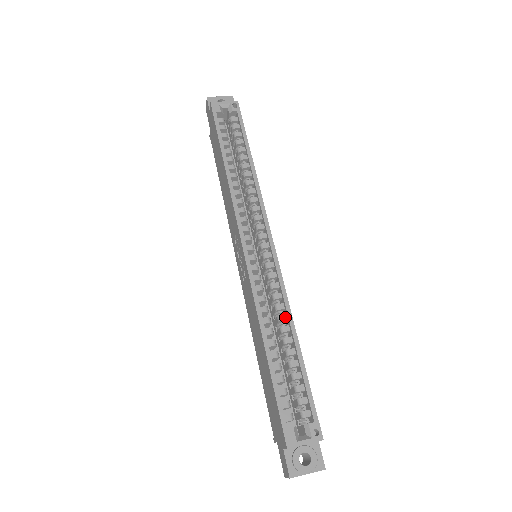
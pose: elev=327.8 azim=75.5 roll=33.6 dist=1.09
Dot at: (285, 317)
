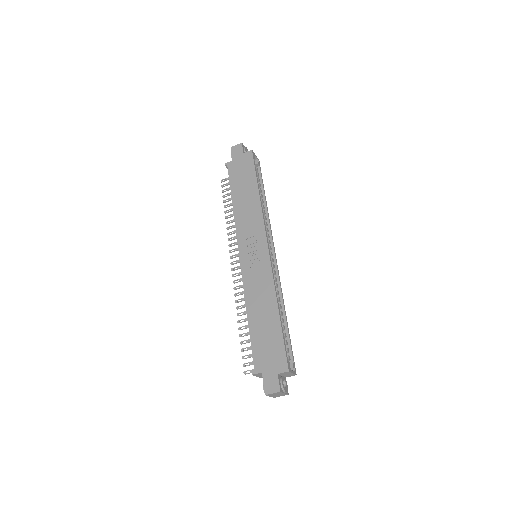
Dot at: (280, 299)
